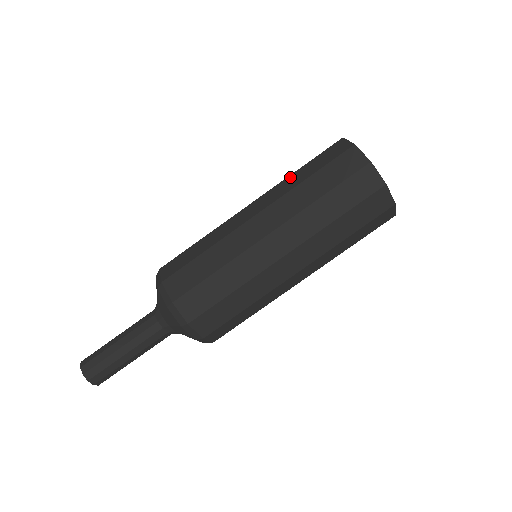
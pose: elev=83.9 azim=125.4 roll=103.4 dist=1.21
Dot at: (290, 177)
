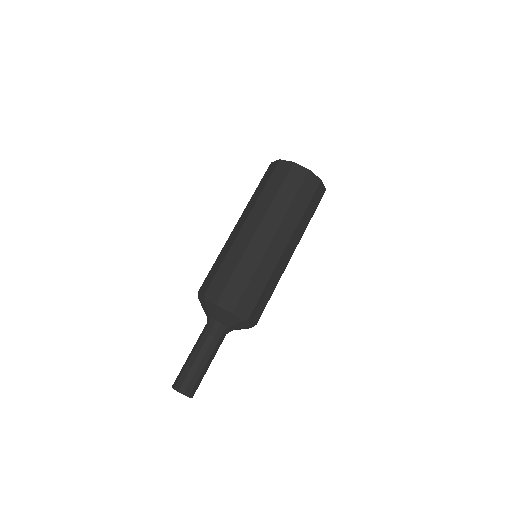
Dot at: occluded
